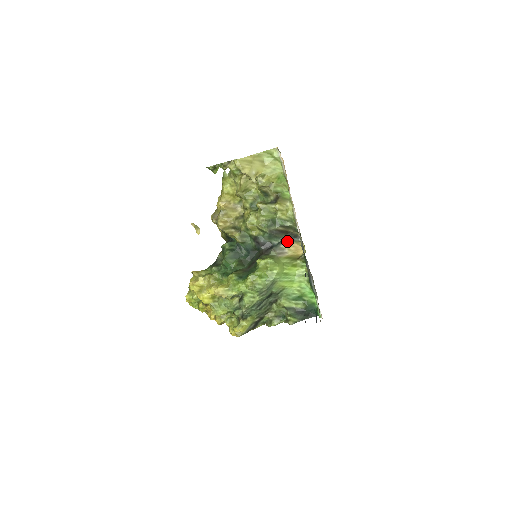
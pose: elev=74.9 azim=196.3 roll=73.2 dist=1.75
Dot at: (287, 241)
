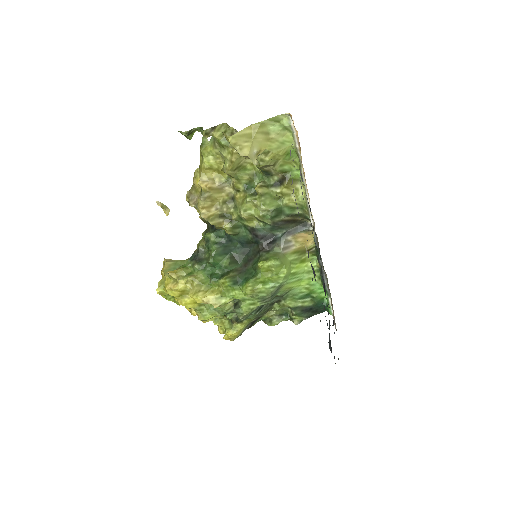
Dot at: (294, 231)
